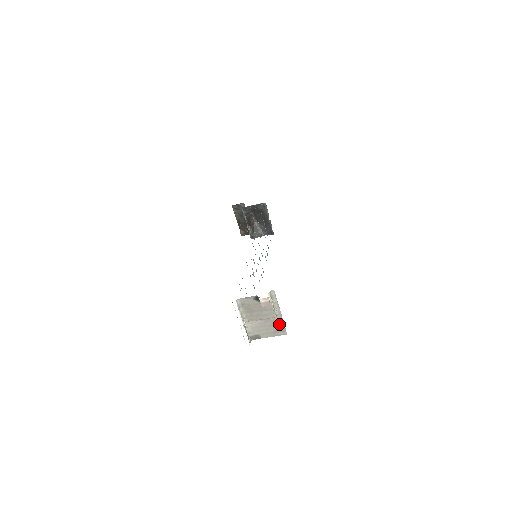
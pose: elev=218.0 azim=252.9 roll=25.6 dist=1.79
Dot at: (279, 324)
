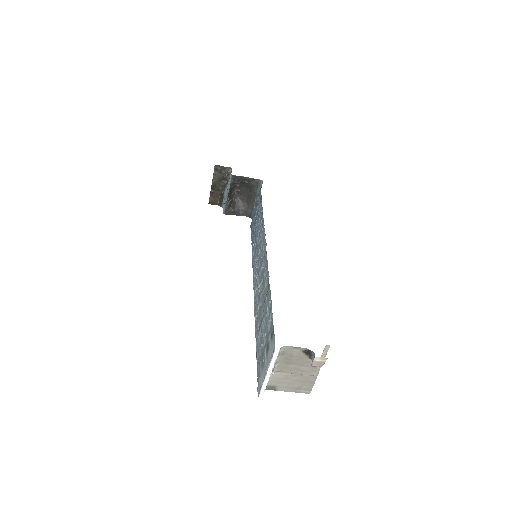
Dot at: (308, 381)
